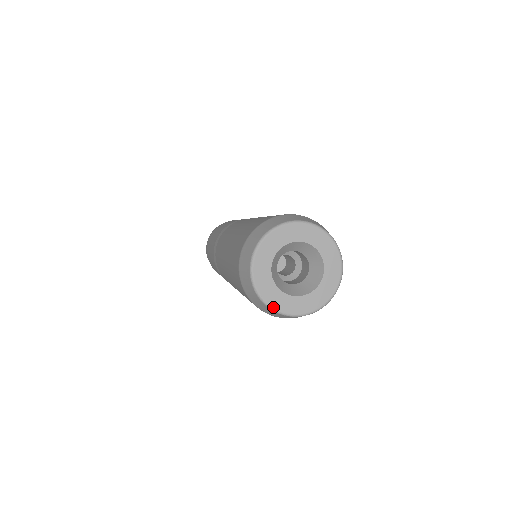
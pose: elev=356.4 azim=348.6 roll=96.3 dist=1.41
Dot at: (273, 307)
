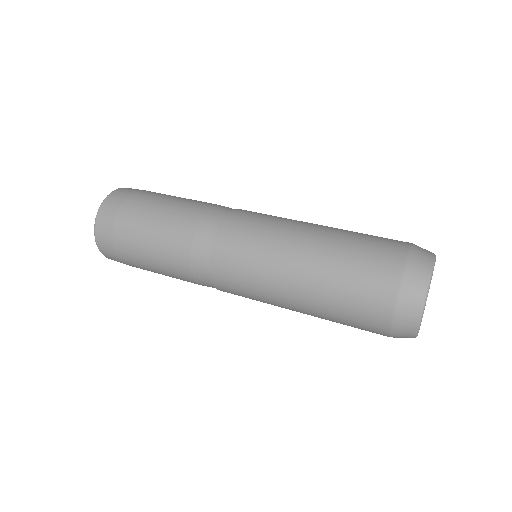
Dot at: occluded
